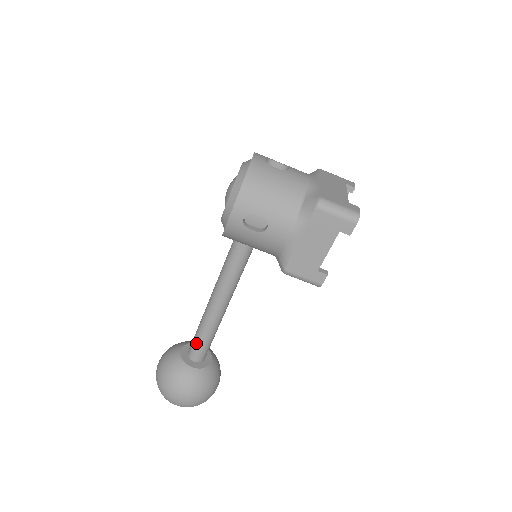
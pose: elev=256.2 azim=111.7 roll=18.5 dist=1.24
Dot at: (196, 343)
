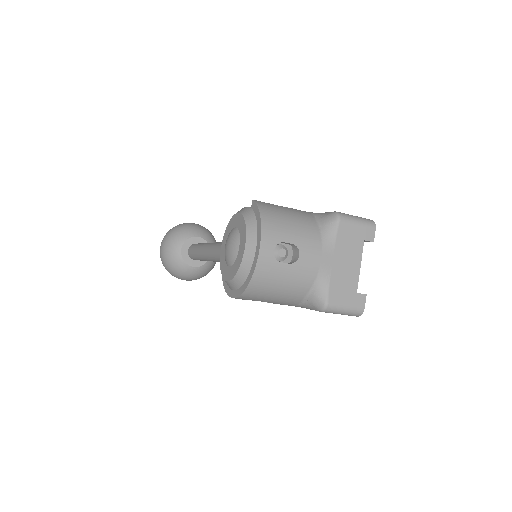
Dot at: (196, 258)
